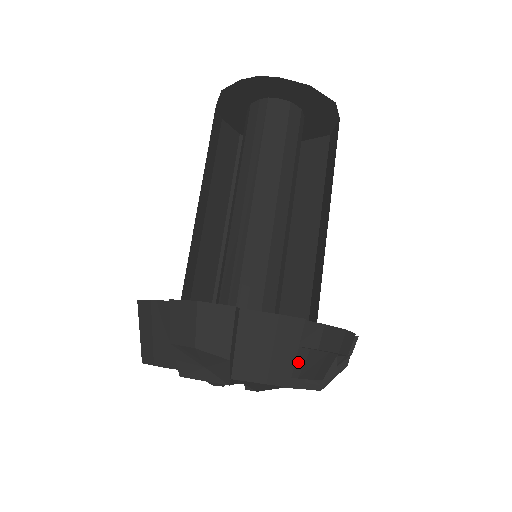
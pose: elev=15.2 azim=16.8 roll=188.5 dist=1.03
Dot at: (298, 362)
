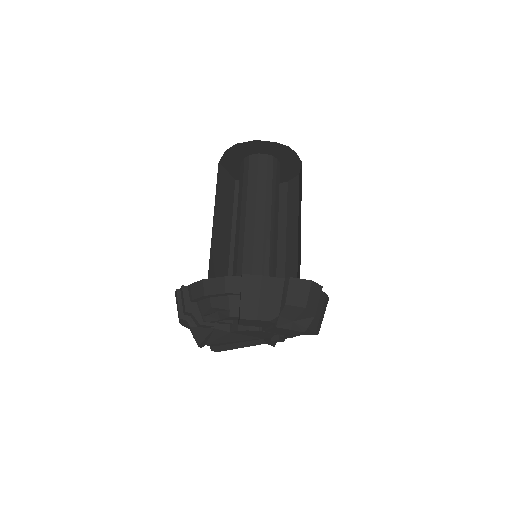
Dot at: occluded
